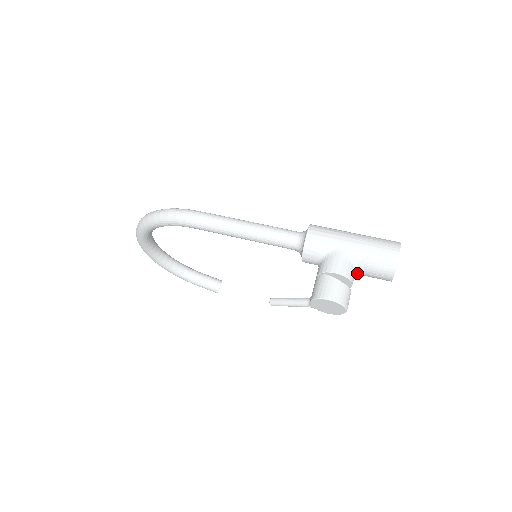
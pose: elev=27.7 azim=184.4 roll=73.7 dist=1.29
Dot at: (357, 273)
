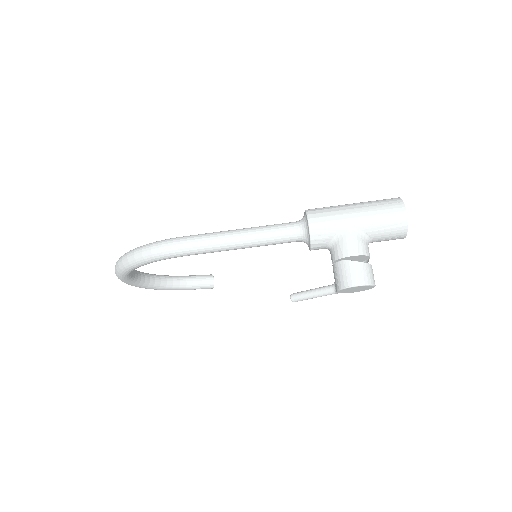
Dot at: occluded
